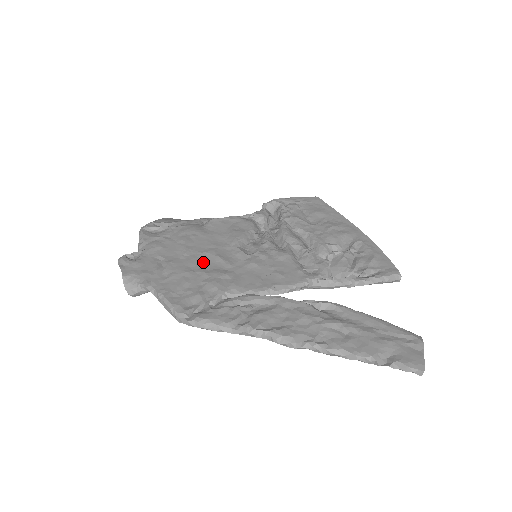
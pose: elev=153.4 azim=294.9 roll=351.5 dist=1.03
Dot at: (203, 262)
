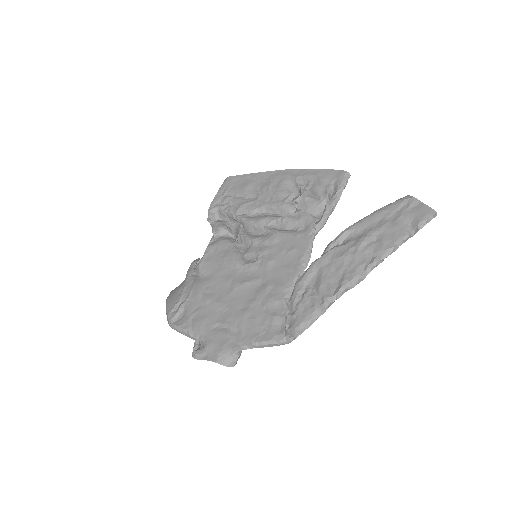
Dot at: (242, 297)
